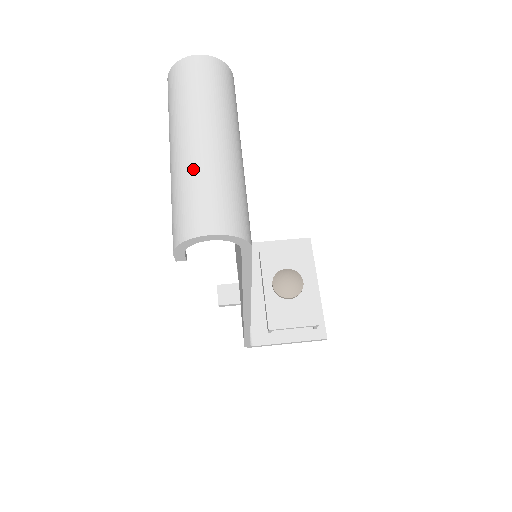
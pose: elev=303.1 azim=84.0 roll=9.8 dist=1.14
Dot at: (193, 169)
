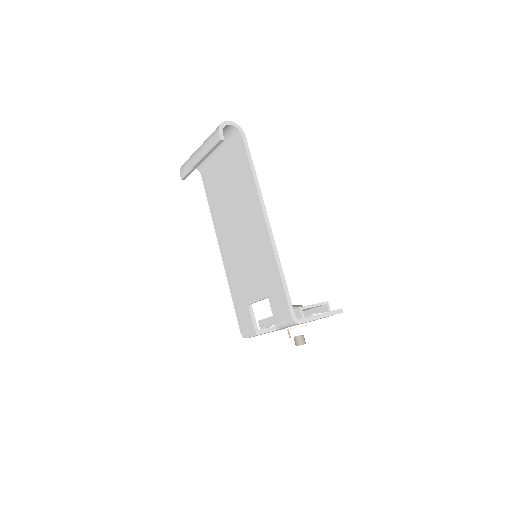
Dot at: occluded
